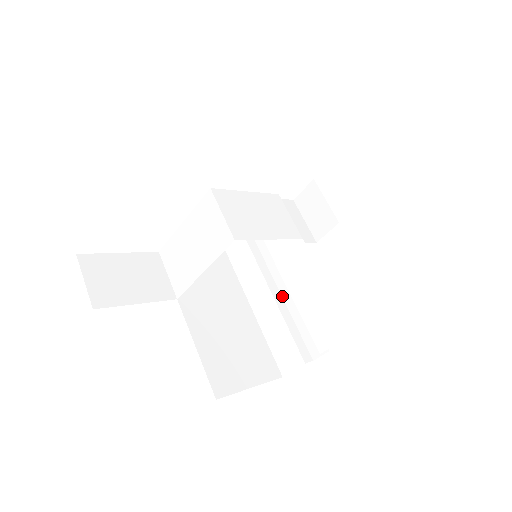
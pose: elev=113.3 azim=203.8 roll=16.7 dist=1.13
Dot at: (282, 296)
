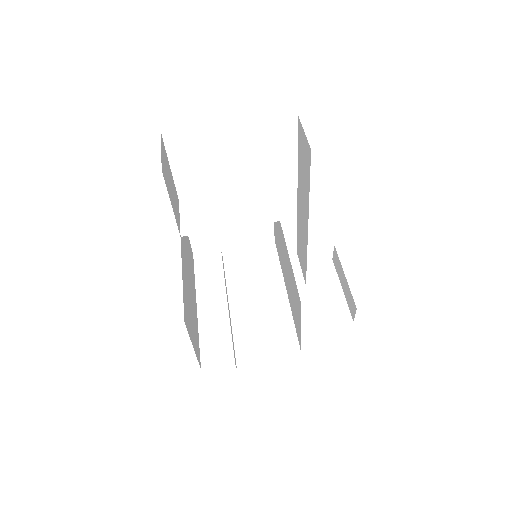
Dot at: (230, 310)
